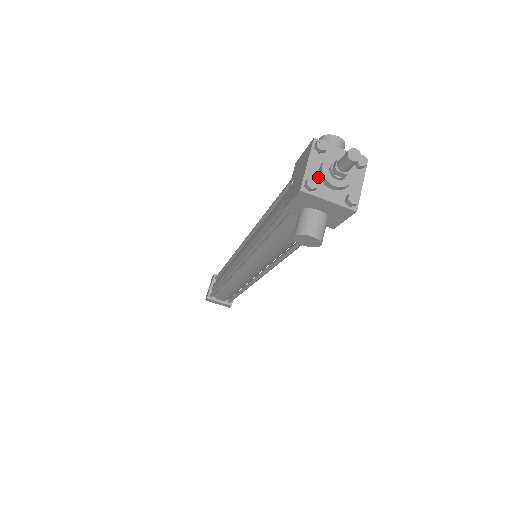
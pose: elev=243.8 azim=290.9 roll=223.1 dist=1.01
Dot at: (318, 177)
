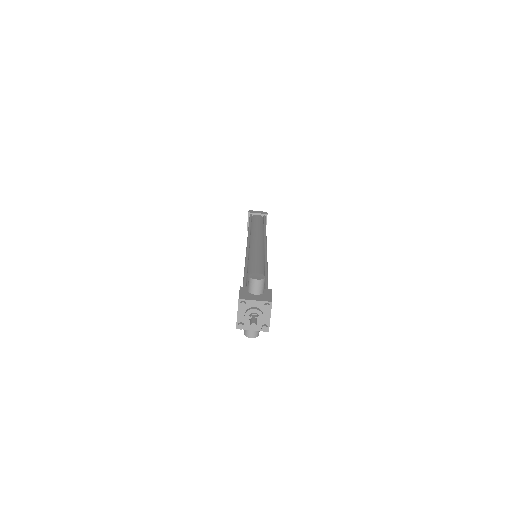
Dot at: (244, 320)
